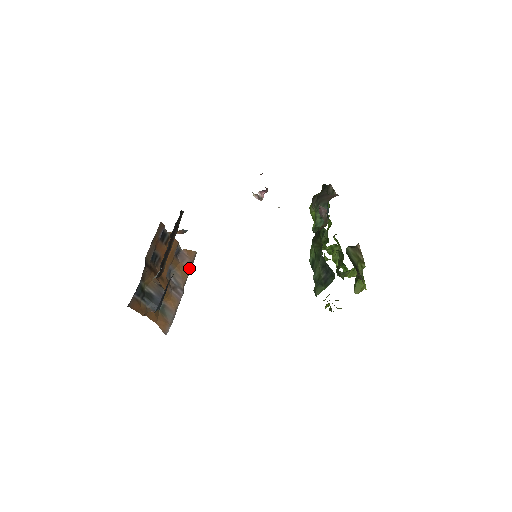
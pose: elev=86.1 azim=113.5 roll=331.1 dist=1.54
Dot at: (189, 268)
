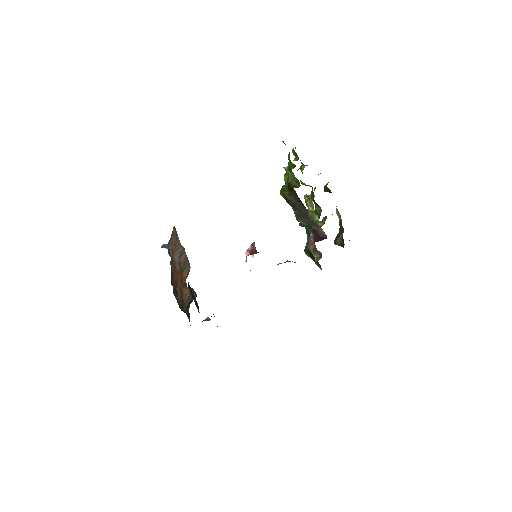
Dot at: (177, 237)
